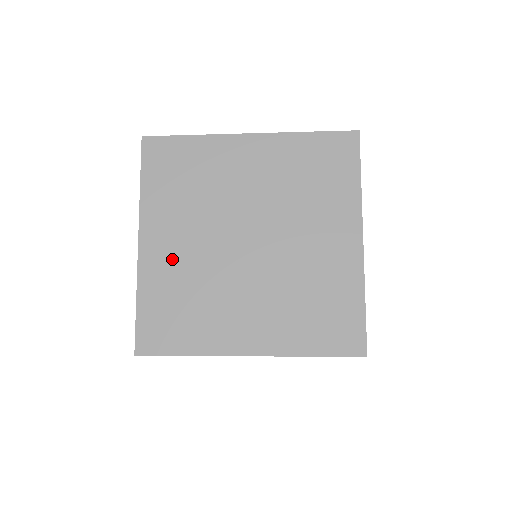
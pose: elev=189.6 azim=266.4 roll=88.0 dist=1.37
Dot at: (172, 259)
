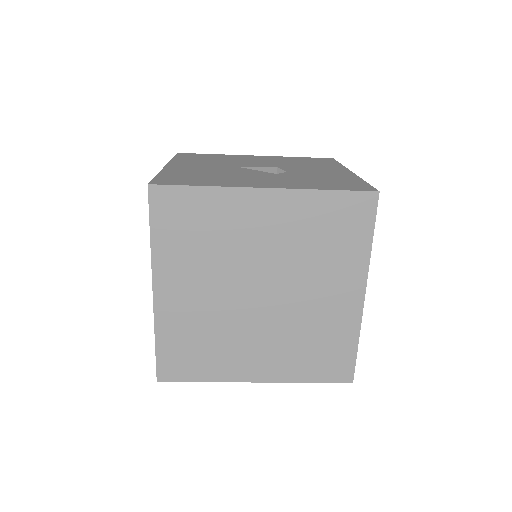
Dot at: (187, 307)
